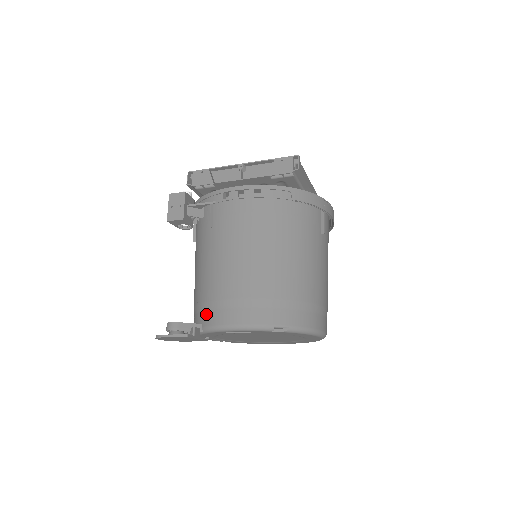
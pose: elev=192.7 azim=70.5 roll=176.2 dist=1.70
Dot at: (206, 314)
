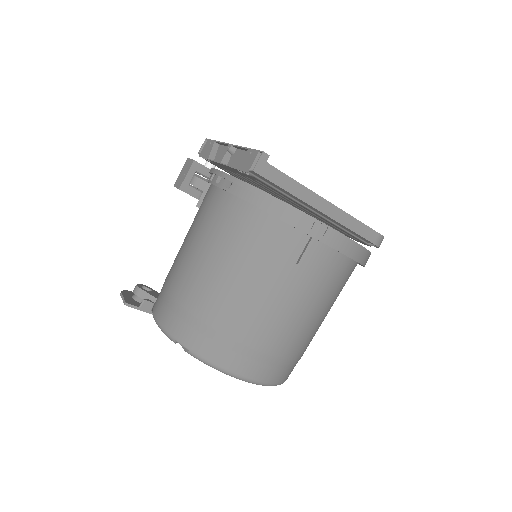
Dot at: occluded
